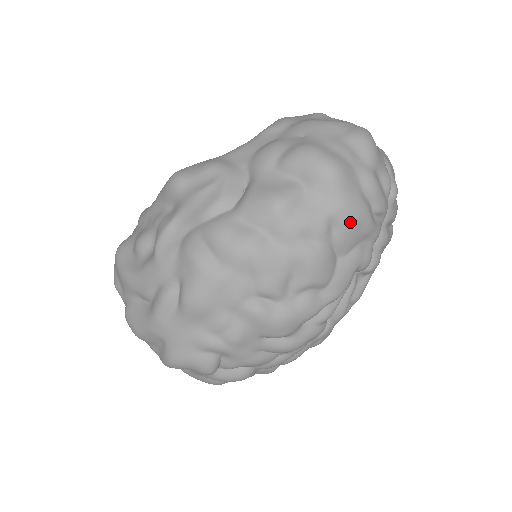
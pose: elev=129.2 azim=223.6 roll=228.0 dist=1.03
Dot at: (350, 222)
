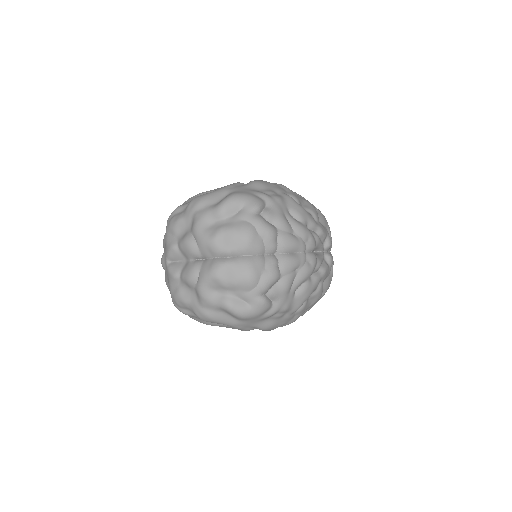
Dot at: (323, 215)
